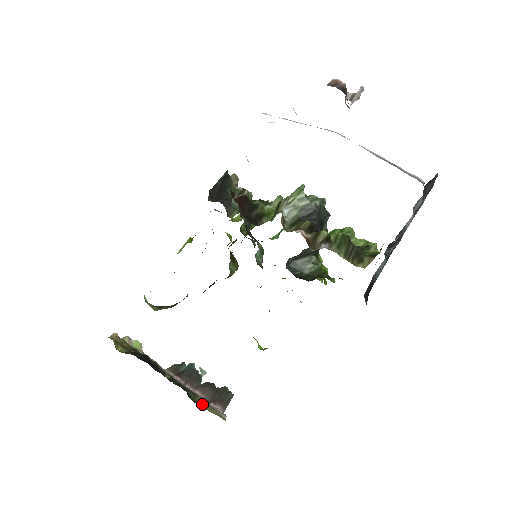
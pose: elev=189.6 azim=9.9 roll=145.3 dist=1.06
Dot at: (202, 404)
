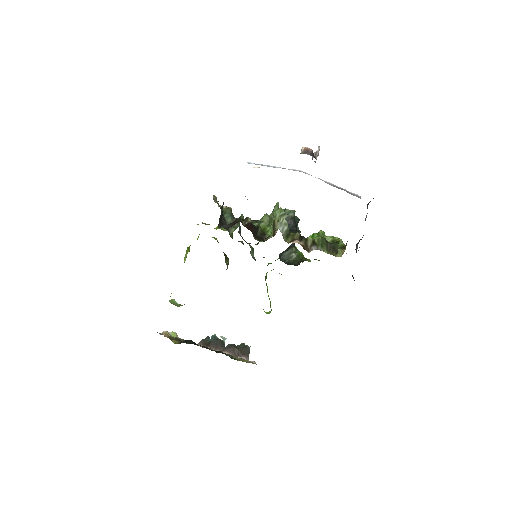
Dot at: (238, 359)
